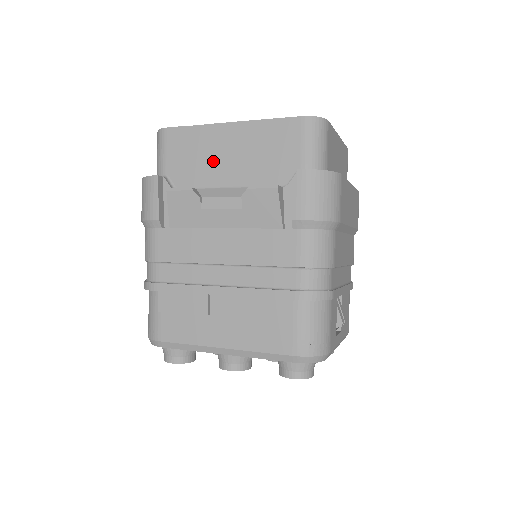
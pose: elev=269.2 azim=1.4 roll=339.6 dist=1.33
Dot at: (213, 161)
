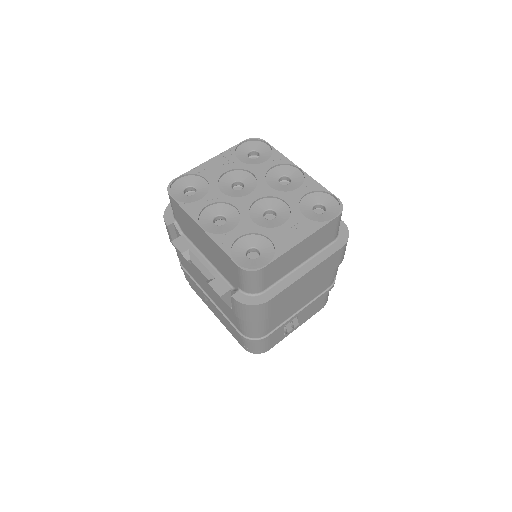
Dot at: (197, 238)
